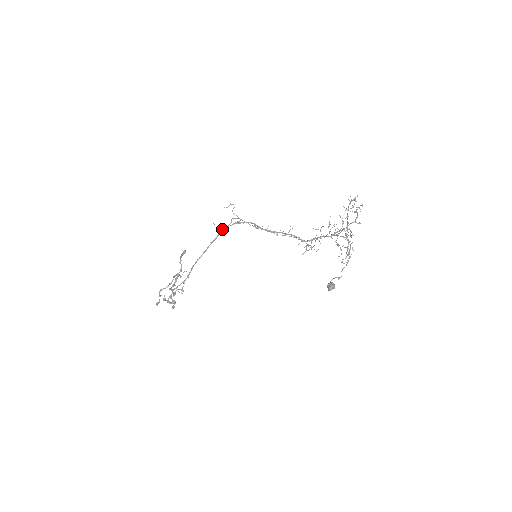
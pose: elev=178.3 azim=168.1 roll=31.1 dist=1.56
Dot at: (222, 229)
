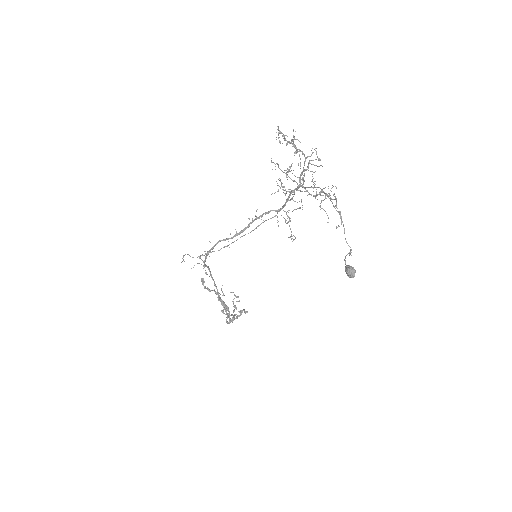
Dot at: (204, 264)
